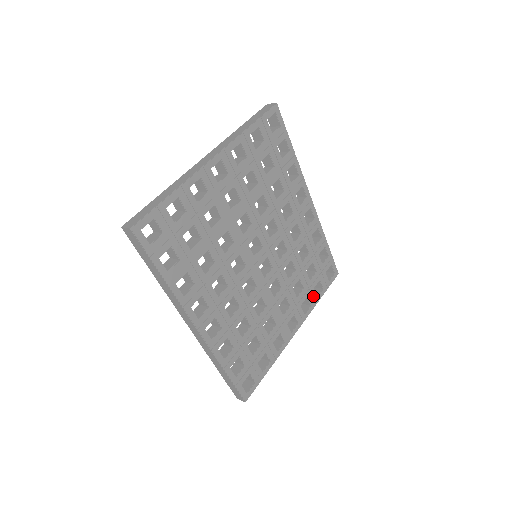
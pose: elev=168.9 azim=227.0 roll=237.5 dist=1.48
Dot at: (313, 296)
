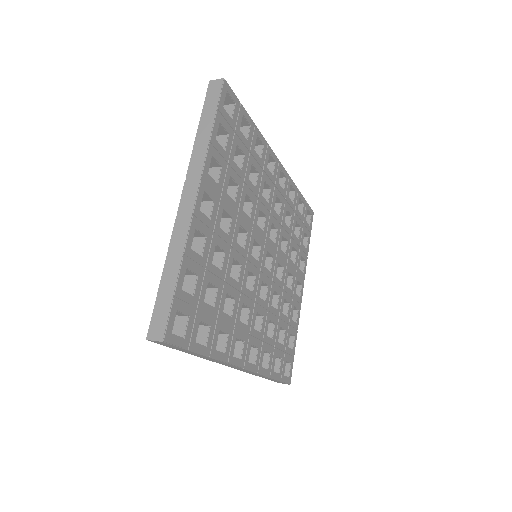
Dot at: (304, 251)
